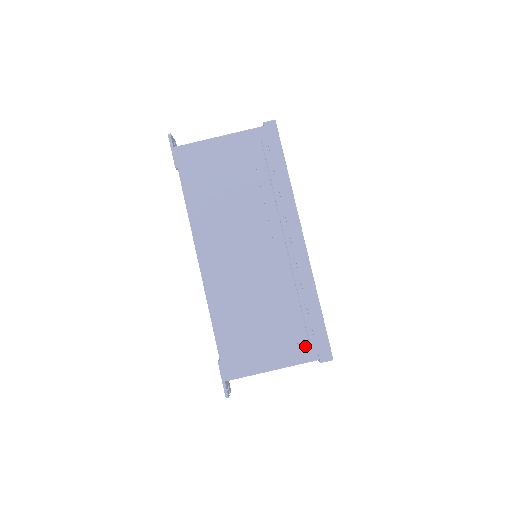
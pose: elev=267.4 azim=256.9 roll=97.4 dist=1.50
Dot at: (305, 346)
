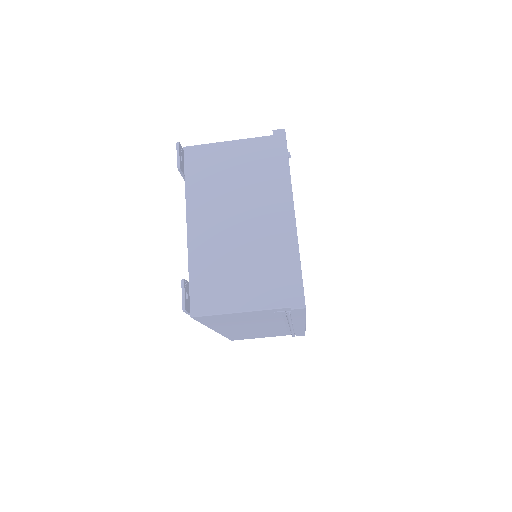
Dot at: occluded
